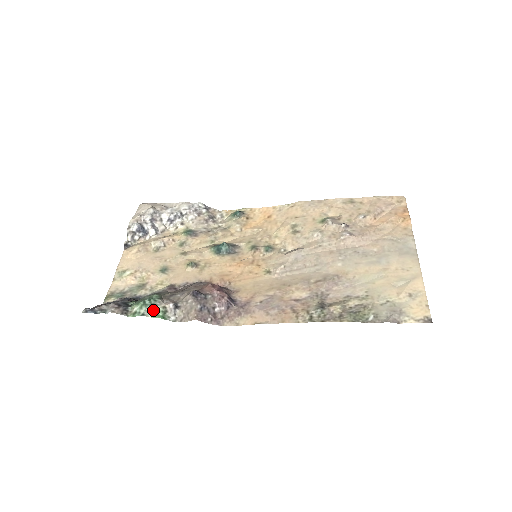
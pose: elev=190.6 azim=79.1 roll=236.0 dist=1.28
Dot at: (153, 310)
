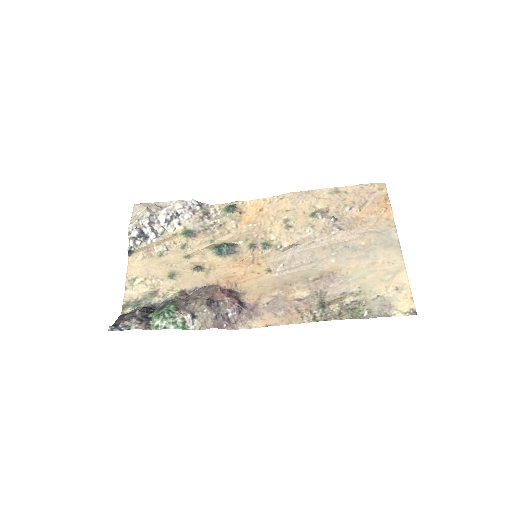
Dot at: (173, 322)
